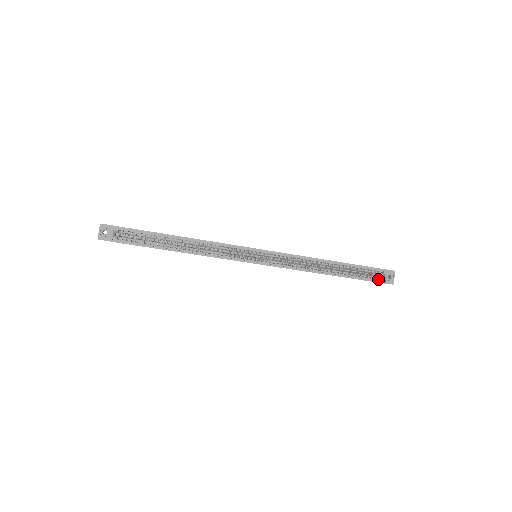
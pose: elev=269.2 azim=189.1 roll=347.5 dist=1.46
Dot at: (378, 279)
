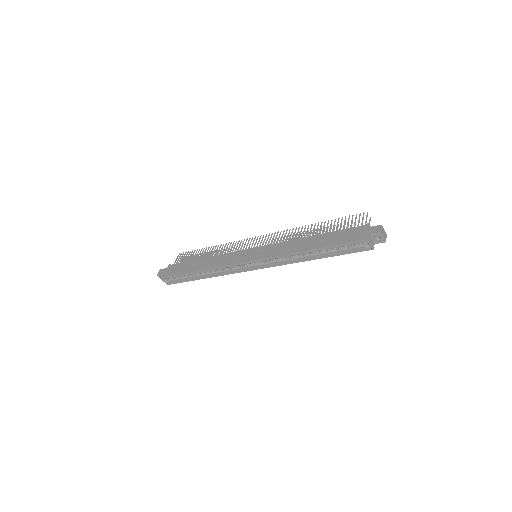
Dot at: (363, 247)
